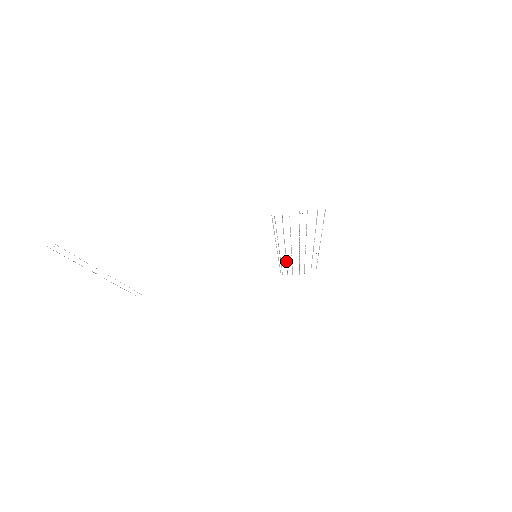
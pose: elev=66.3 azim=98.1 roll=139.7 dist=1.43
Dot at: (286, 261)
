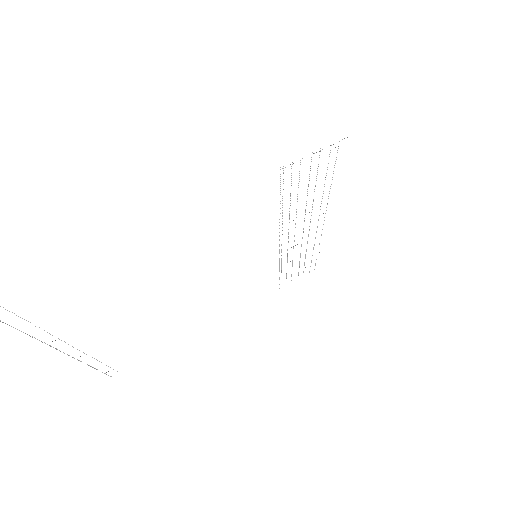
Dot at: (287, 257)
